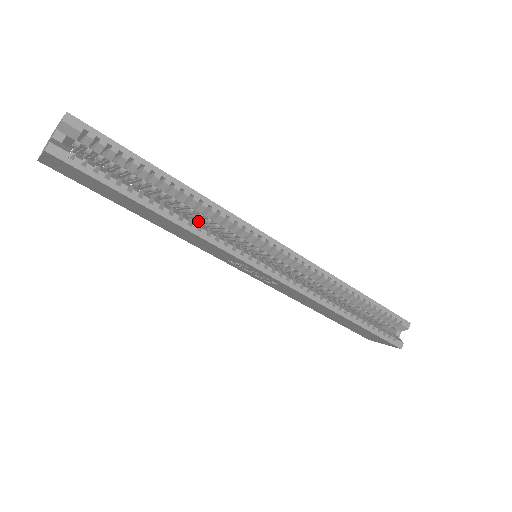
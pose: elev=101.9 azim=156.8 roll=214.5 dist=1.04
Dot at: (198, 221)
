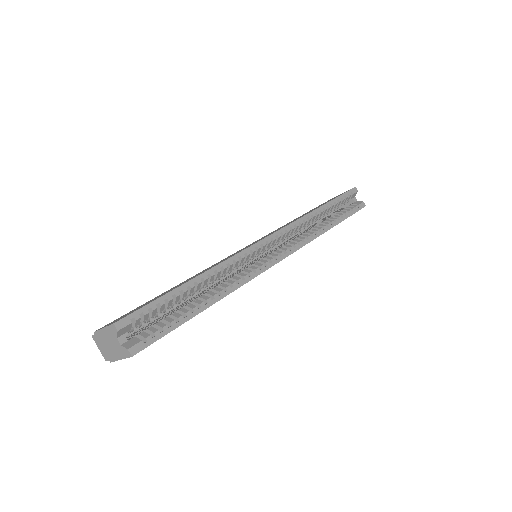
Dot at: occluded
